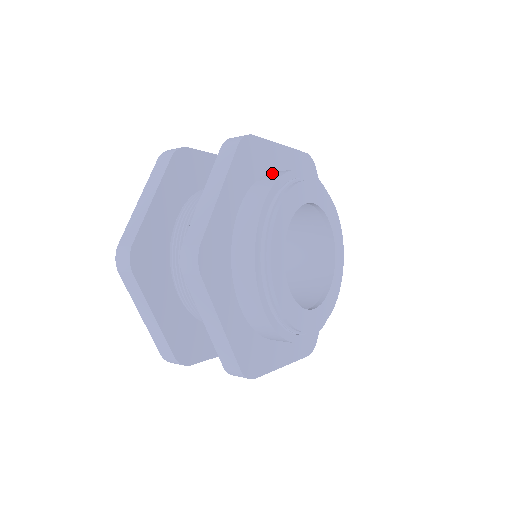
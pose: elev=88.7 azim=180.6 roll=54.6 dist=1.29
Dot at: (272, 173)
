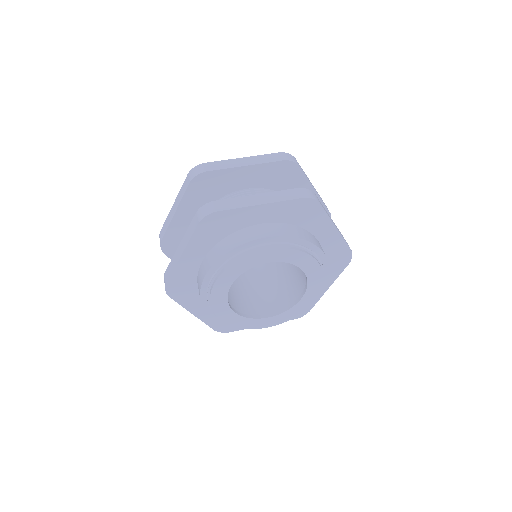
Dot at: (306, 232)
